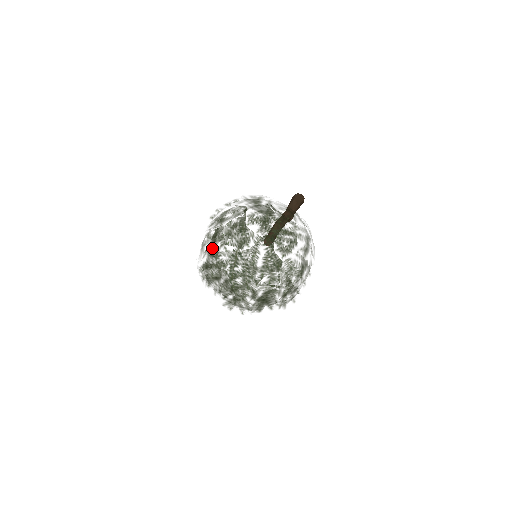
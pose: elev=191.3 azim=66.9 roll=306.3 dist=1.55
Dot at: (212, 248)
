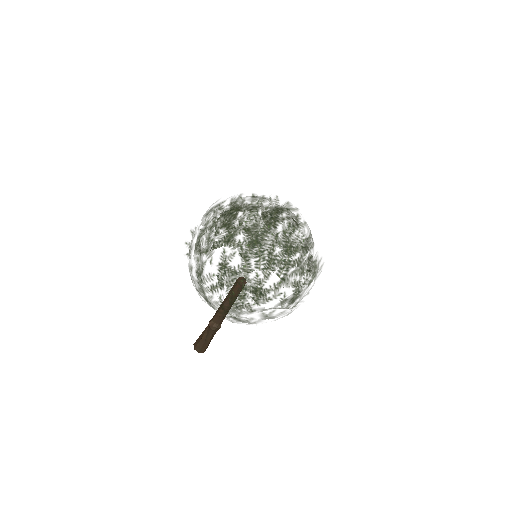
Dot at: occluded
